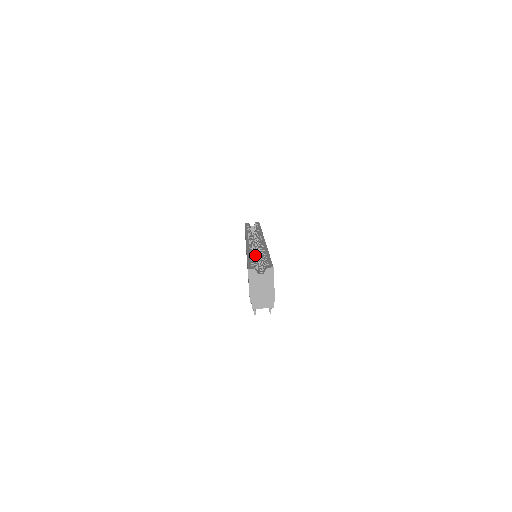
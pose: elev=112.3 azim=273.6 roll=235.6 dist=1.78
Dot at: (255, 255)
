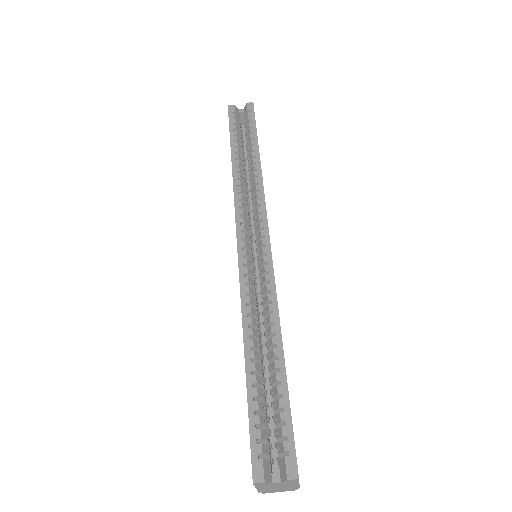
Dot at: (258, 336)
